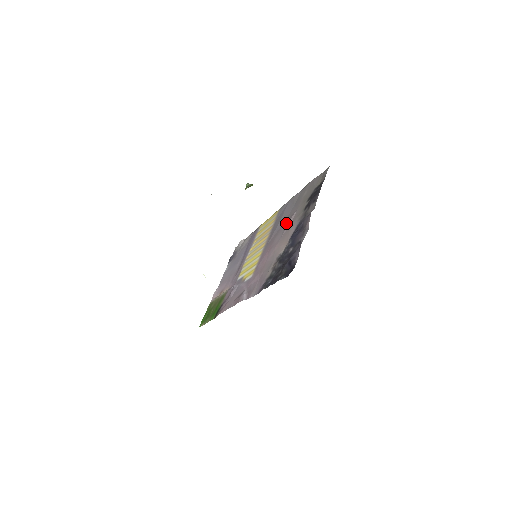
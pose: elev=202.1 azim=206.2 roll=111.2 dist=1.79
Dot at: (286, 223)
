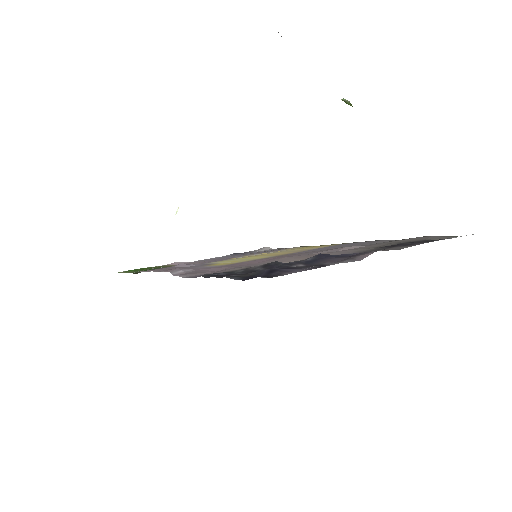
Dot at: occluded
